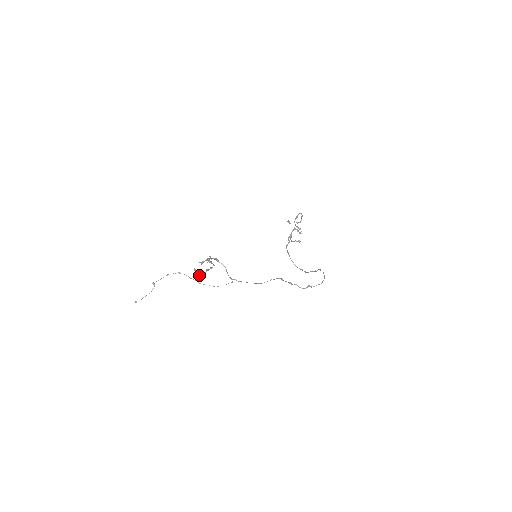
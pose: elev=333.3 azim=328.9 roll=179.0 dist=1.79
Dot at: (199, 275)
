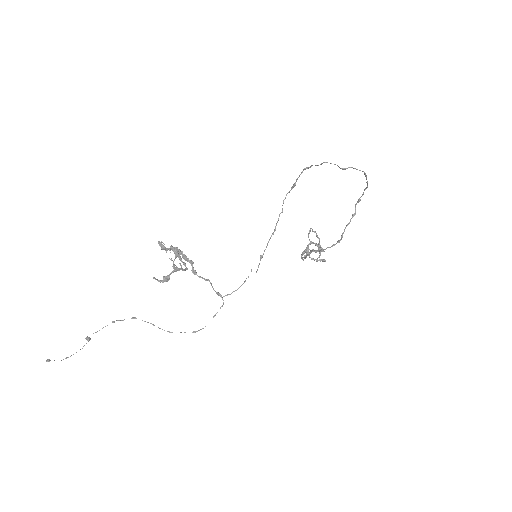
Dot at: (161, 280)
